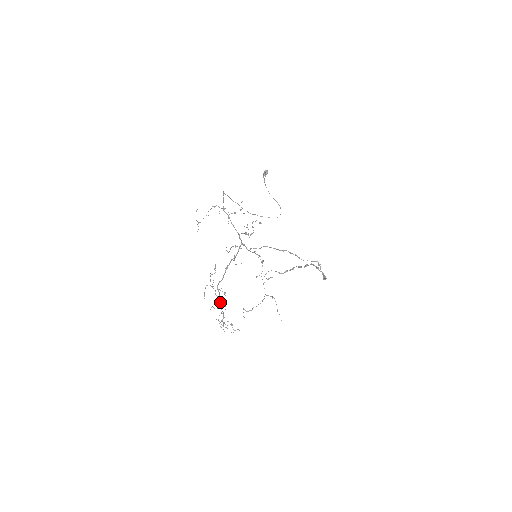
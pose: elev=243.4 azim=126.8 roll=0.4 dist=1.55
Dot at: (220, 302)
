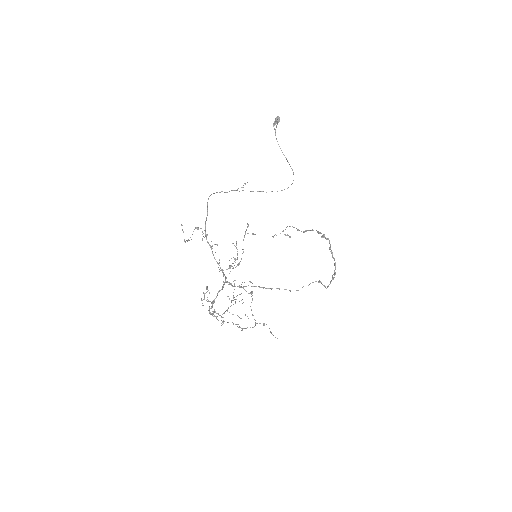
Dot at: (217, 313)
